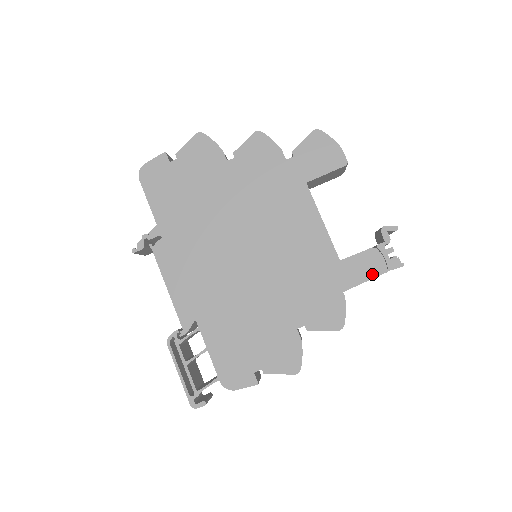
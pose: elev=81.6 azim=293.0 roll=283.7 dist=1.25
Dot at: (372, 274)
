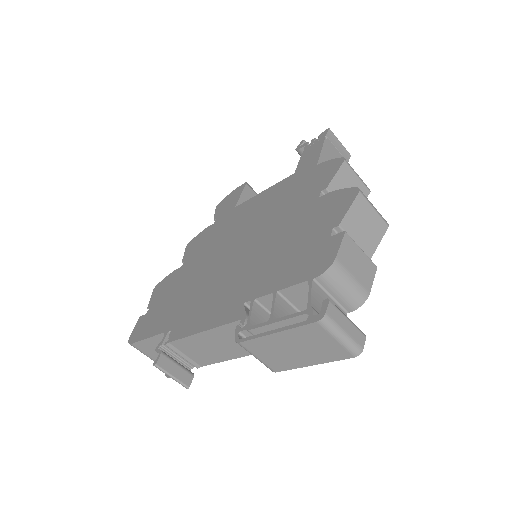
Dot at: (319, 147)
